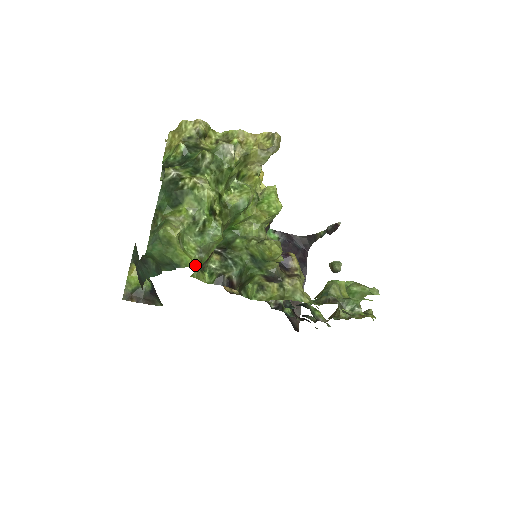
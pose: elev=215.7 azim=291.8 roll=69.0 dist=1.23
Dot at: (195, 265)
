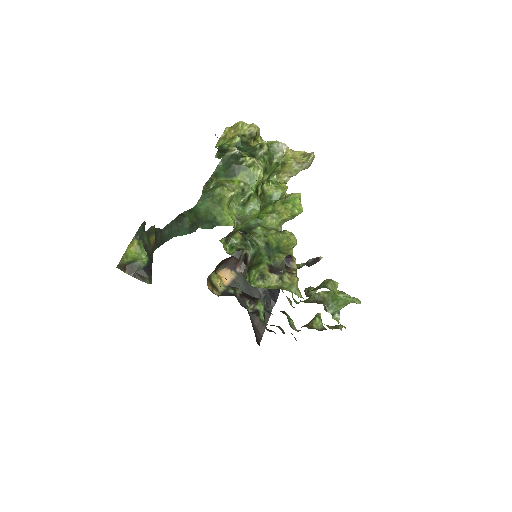
Dot at: (234, 227)
